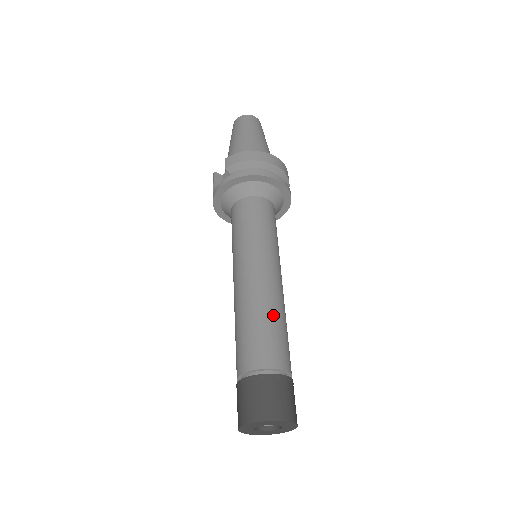
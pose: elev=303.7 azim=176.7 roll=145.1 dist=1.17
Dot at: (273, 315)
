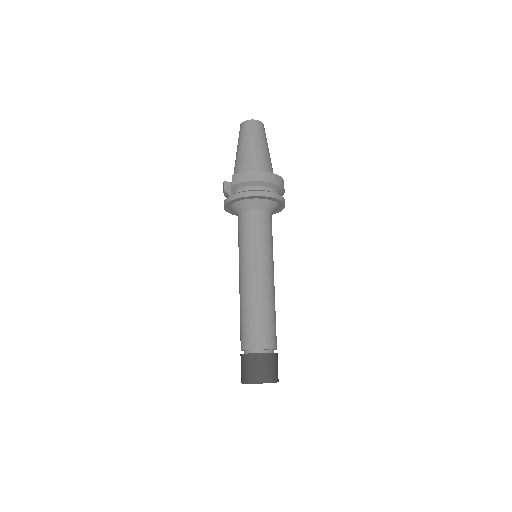
Dot at: (265, 310)
